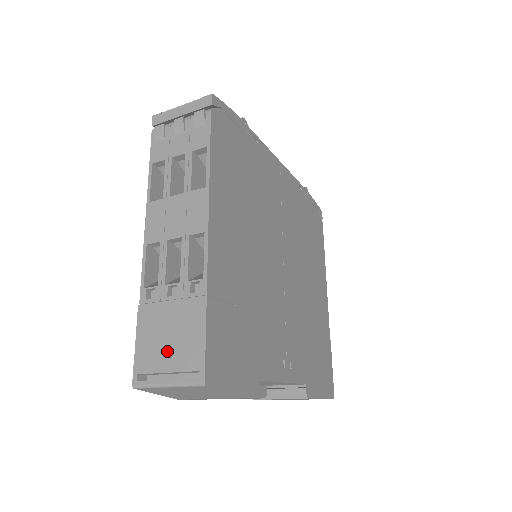
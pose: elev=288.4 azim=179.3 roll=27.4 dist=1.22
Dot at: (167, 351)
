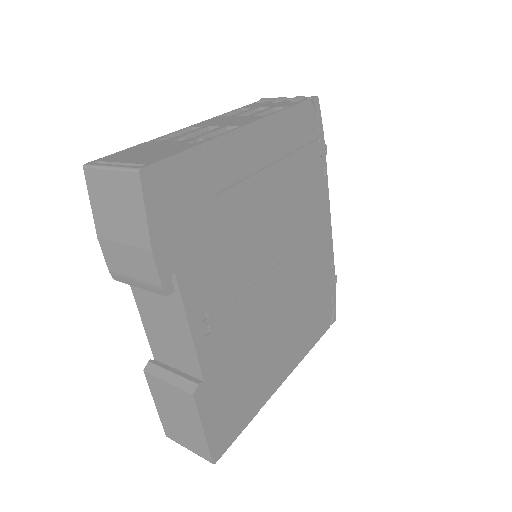
Dot at: (136, 156)
